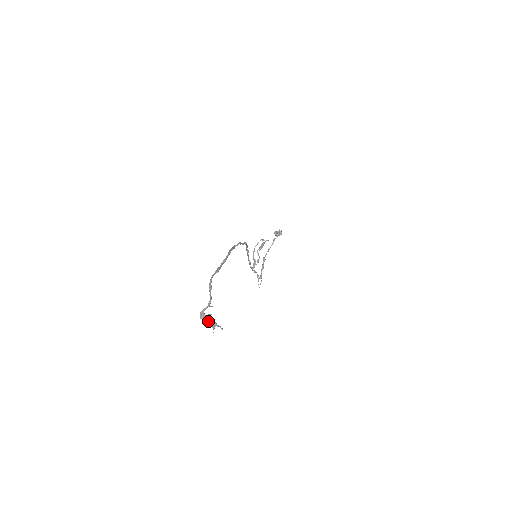
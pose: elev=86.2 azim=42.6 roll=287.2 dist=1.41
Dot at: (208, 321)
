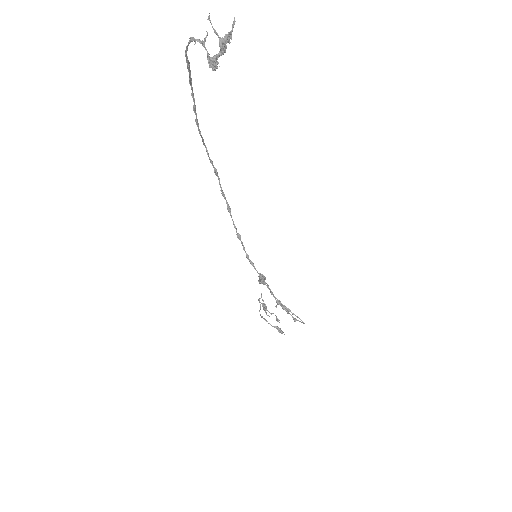
Dot at: occluded
